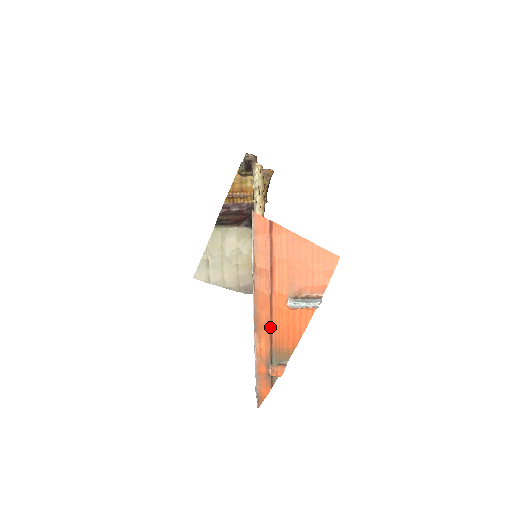
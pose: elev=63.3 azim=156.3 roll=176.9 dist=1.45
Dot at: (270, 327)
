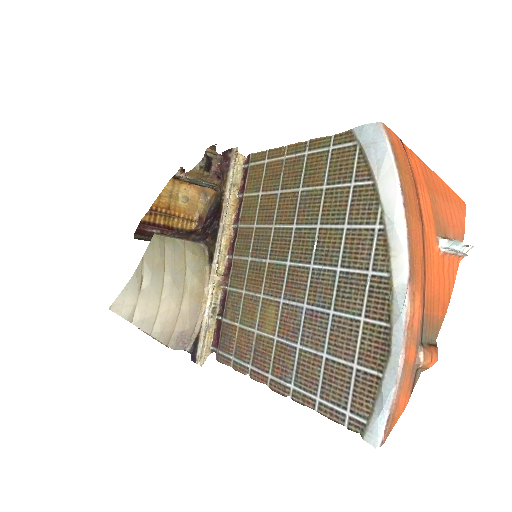
Dot at: (424, 278)
